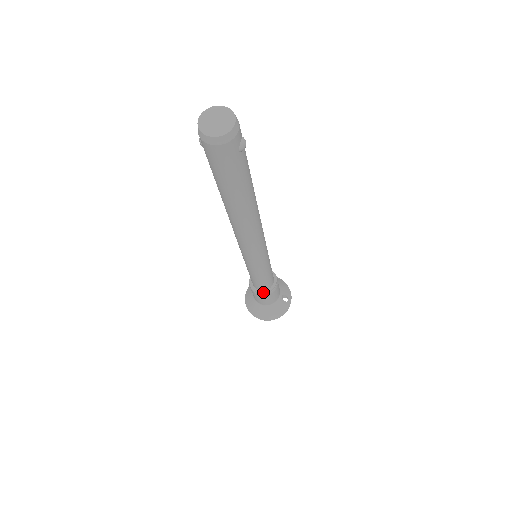
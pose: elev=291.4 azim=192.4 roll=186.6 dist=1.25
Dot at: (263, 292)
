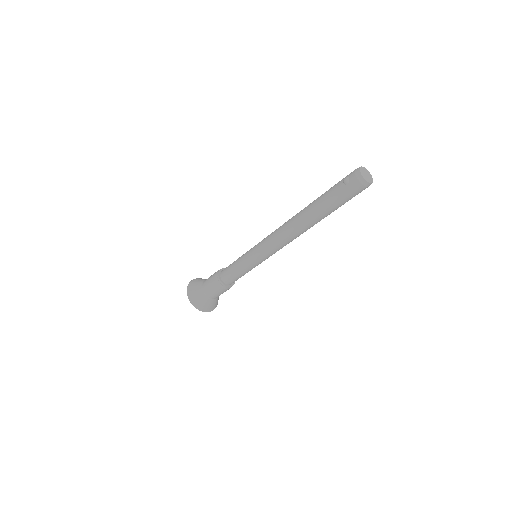
Dot at: (229, 286)
